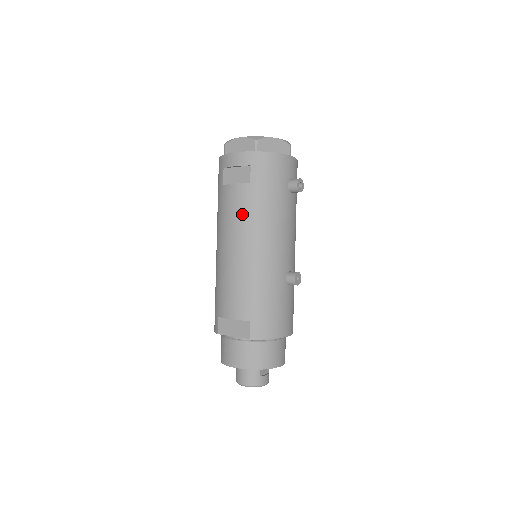
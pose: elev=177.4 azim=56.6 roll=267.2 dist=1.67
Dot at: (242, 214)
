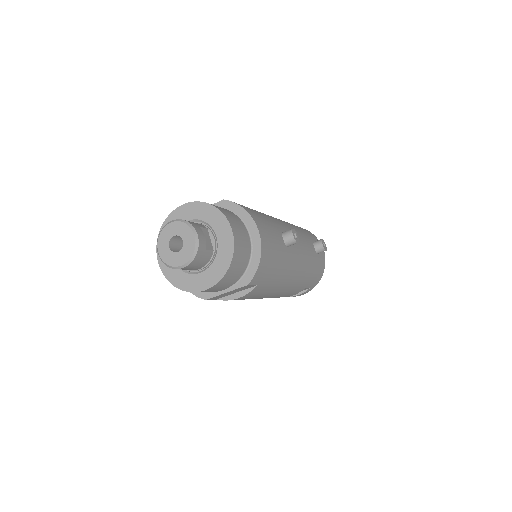
Dot at: occluded
